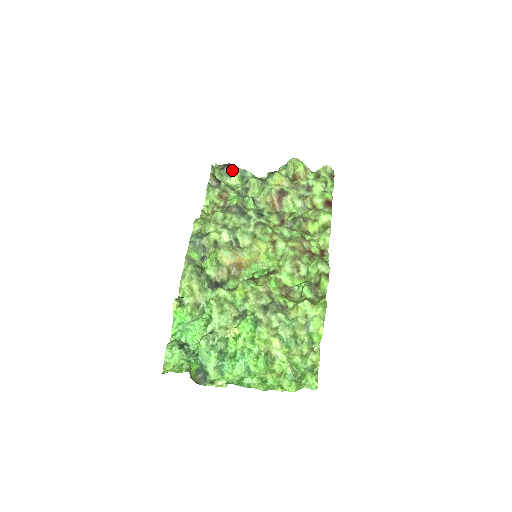
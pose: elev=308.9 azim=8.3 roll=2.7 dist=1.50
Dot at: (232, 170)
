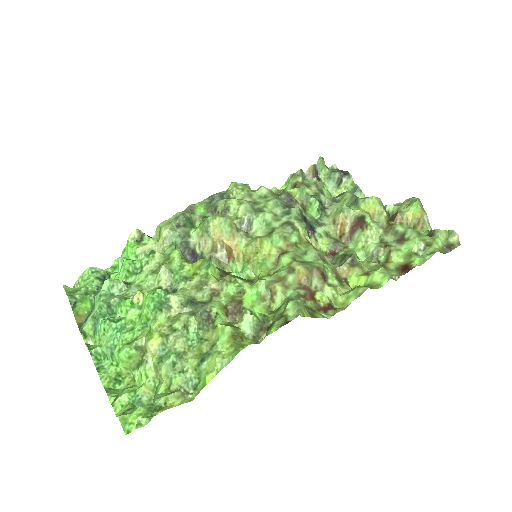
Dot at: (345, 180)
